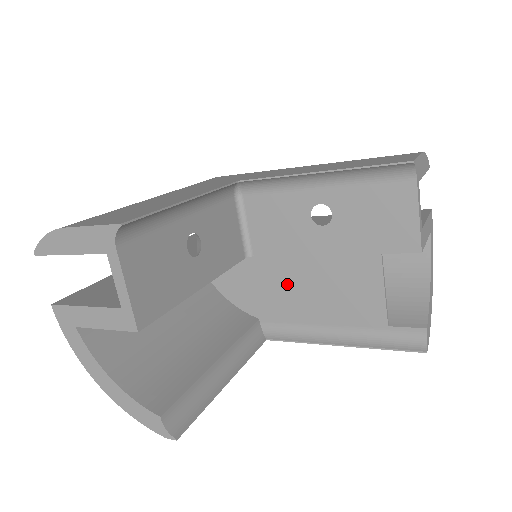
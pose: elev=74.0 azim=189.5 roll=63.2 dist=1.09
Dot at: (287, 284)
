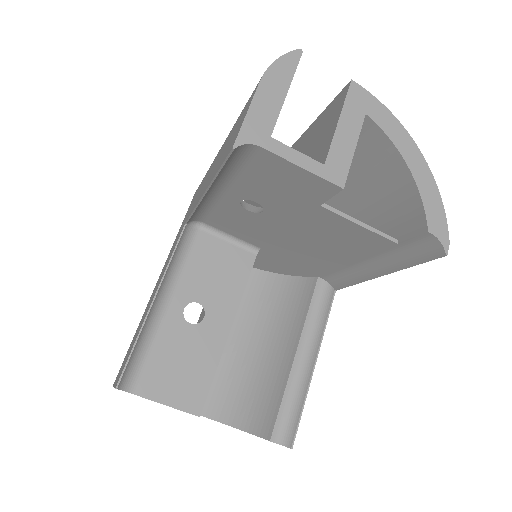
Dot at: (300, 252)
